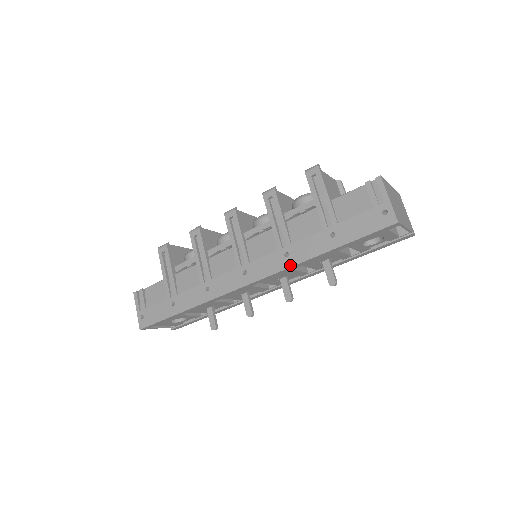
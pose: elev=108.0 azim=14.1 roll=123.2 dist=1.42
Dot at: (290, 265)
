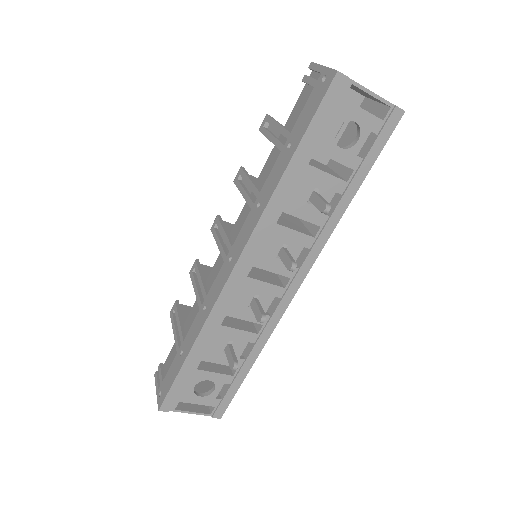
Dot at: (262, 210)
